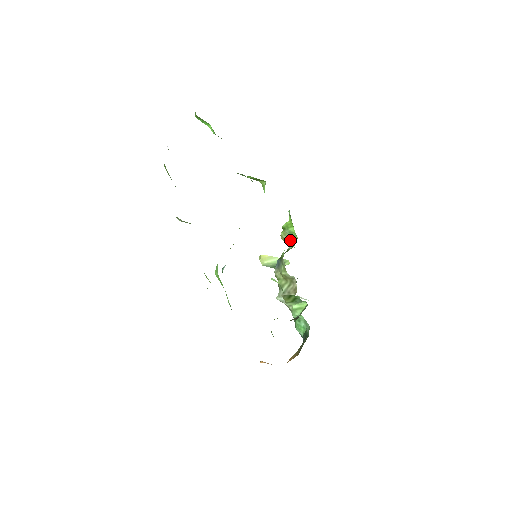
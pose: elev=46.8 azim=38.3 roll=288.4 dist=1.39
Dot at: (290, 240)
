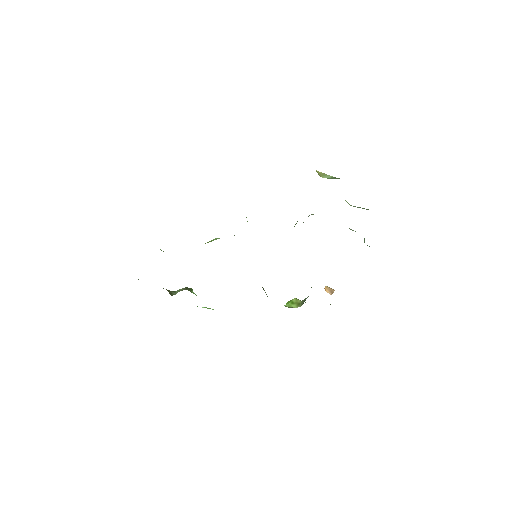
Dot at: occluded
